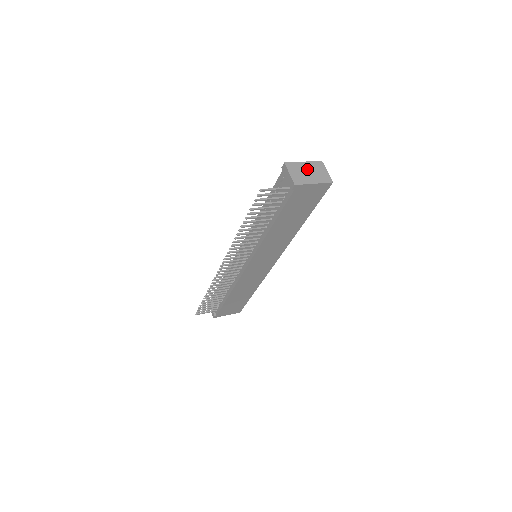
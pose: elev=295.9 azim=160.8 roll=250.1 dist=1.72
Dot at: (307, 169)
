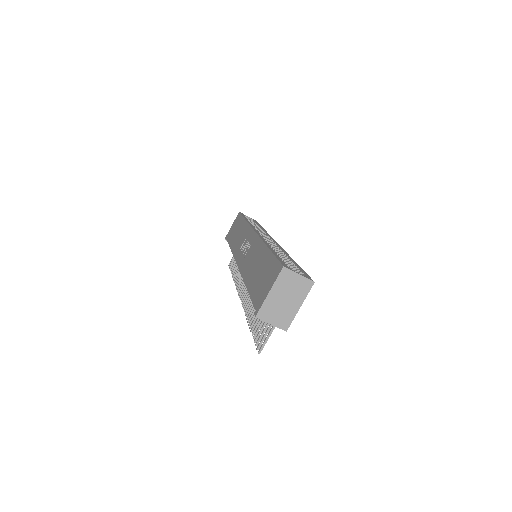
Dot at: (280, 298)
